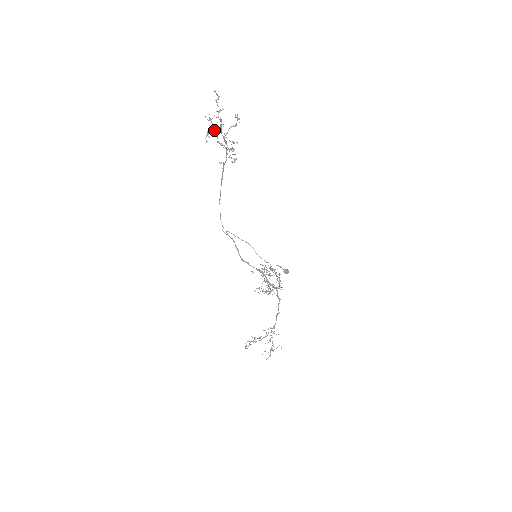
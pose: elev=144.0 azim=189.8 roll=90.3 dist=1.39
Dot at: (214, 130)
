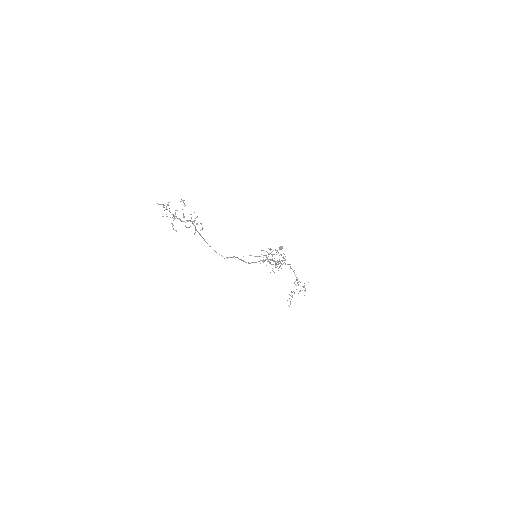
Dot at: (174, 219)
